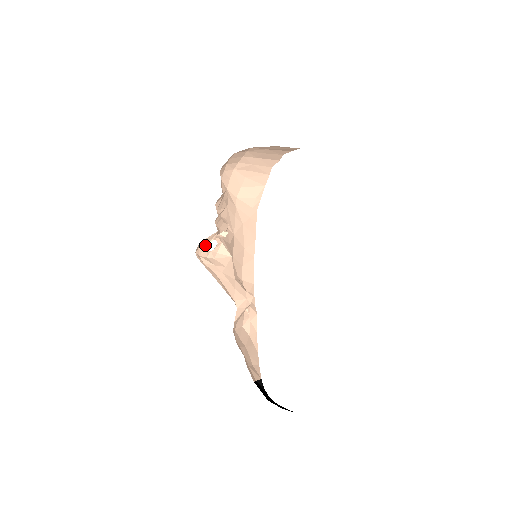
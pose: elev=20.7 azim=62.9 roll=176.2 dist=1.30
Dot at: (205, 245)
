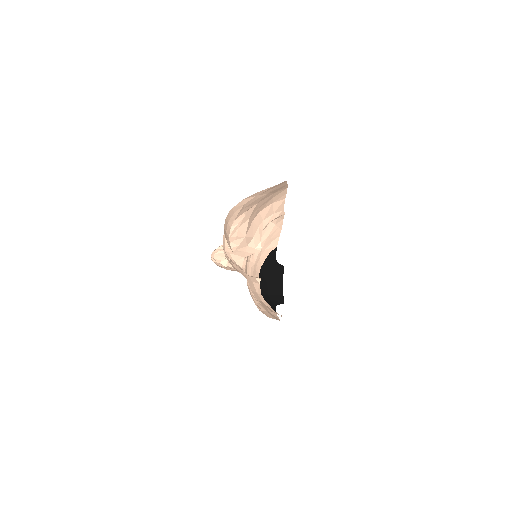
Dot at: occluded
